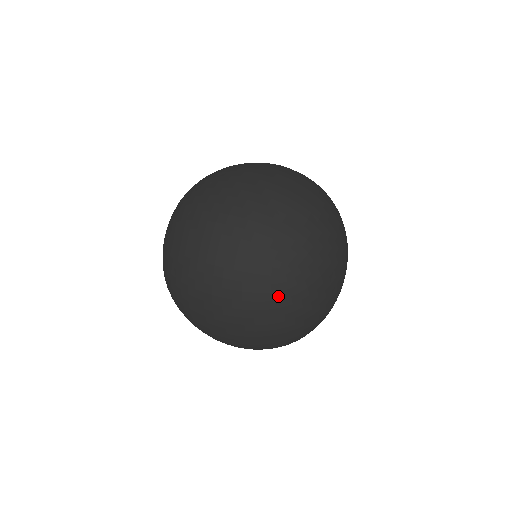
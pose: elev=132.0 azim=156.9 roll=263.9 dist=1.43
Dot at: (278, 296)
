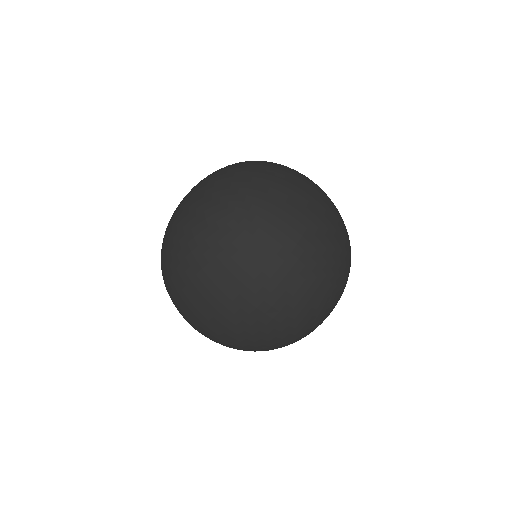
Dot at: (247, 235)
